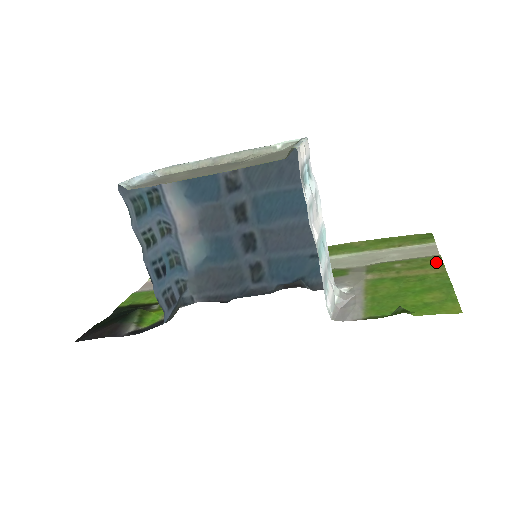
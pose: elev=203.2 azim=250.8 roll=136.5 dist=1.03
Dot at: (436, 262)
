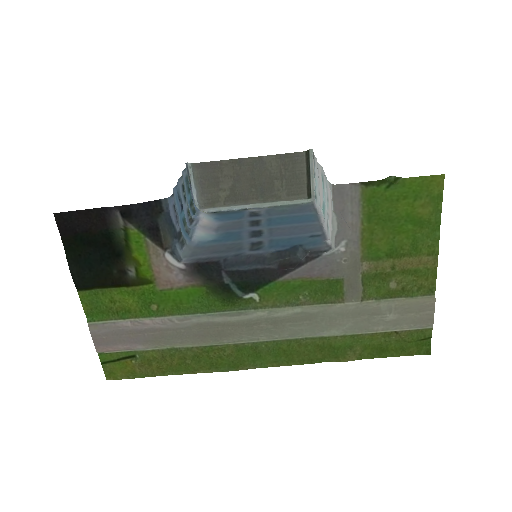
Dot at: (430, 278)
